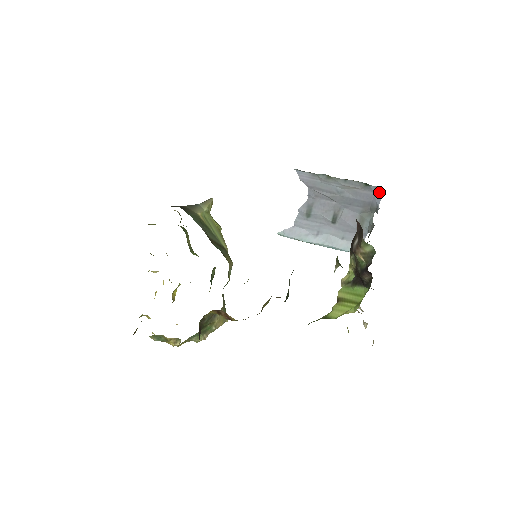
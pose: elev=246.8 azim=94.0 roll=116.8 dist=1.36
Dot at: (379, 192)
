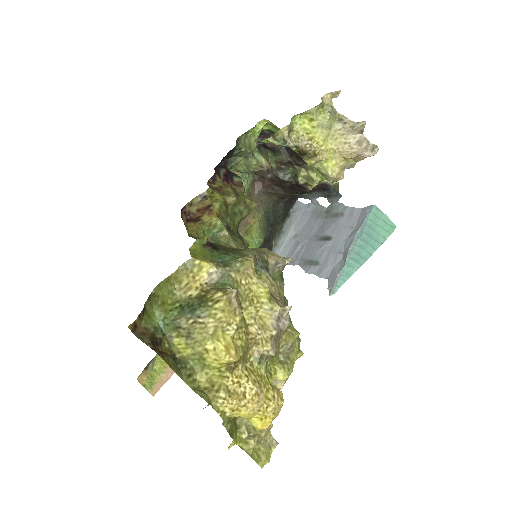
Dot at: (301, 207)
